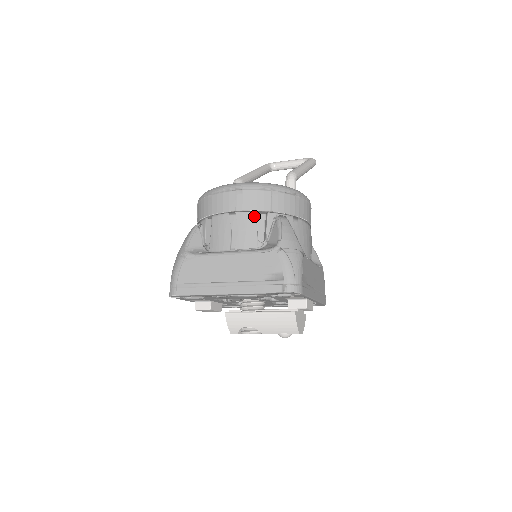
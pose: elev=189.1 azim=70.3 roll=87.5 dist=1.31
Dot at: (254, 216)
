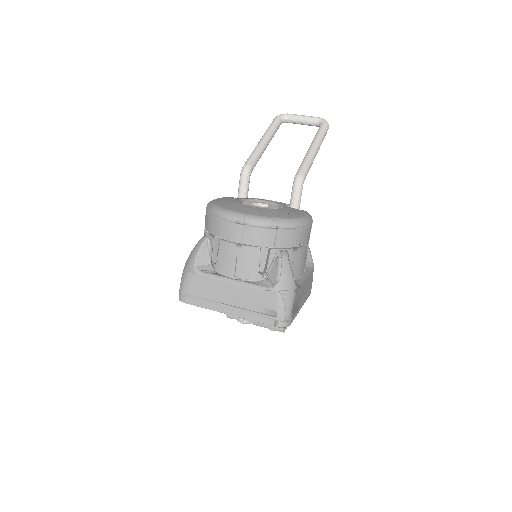
Dot at: (258, 252)
